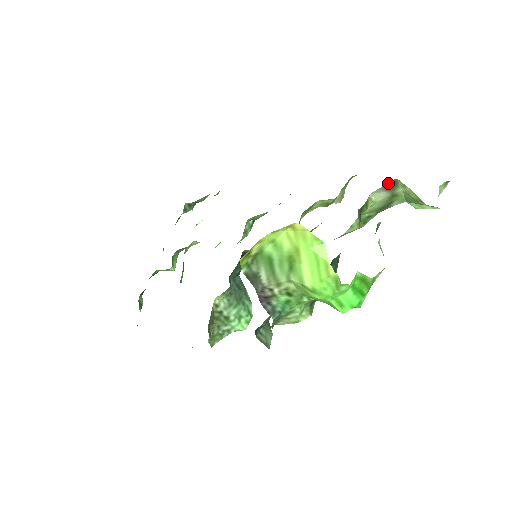
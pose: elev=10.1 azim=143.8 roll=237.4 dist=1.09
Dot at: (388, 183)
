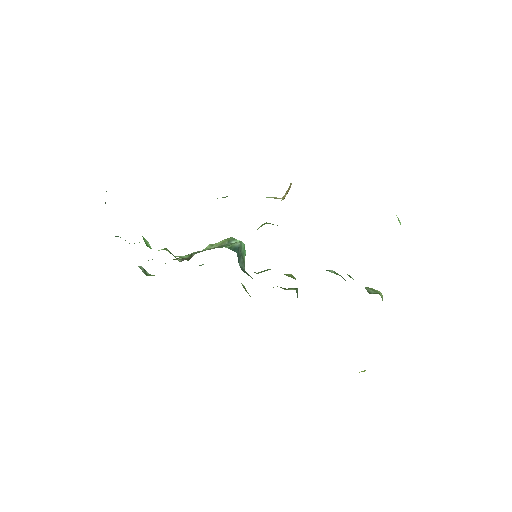
Dot at: occluded
